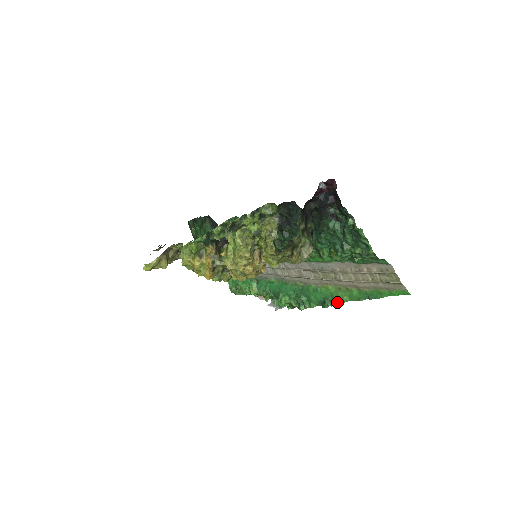
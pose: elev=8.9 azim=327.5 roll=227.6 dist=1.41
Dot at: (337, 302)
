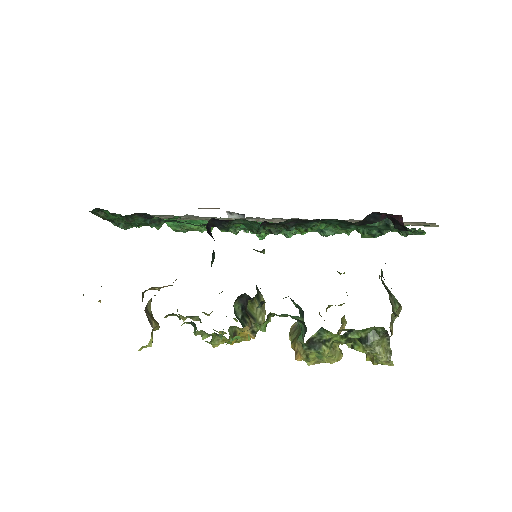
Dot at: (341, 232)
